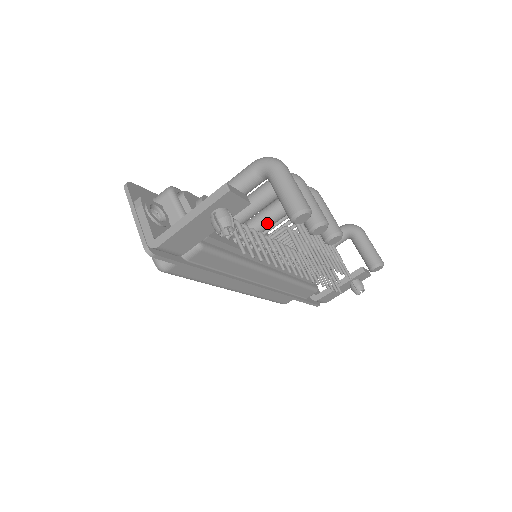
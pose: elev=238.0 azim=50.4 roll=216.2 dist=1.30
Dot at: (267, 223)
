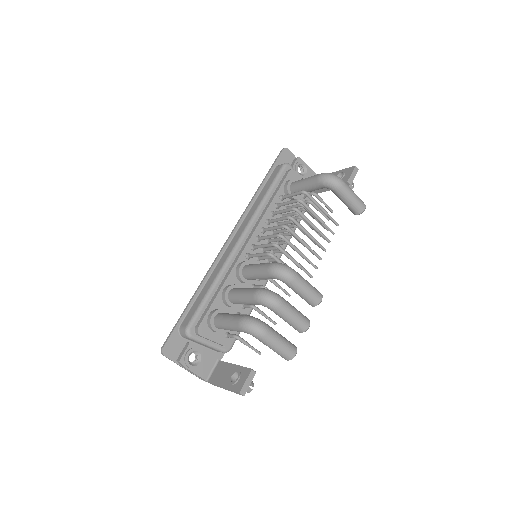
Dot at: occluded
